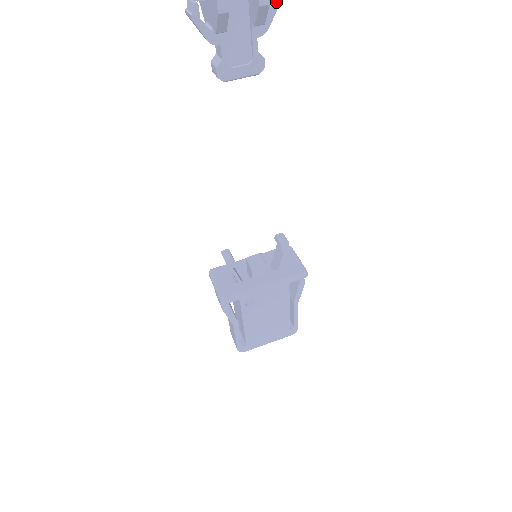
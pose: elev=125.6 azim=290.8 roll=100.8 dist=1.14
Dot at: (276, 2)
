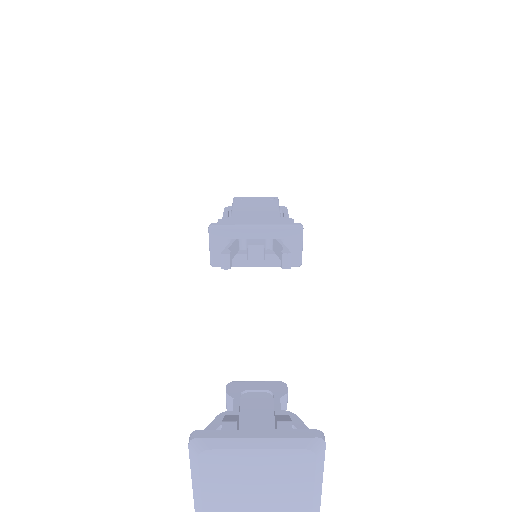
Dot at: occluded
